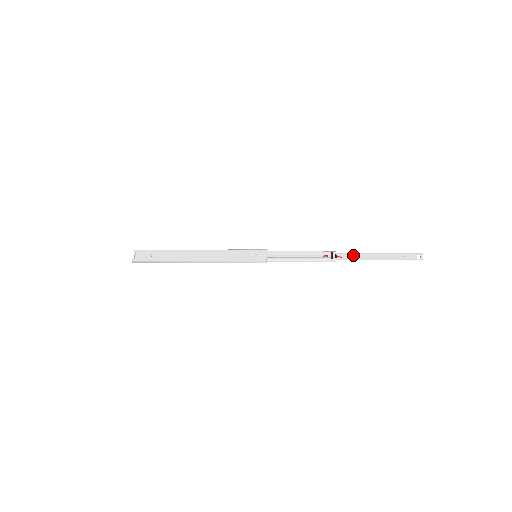
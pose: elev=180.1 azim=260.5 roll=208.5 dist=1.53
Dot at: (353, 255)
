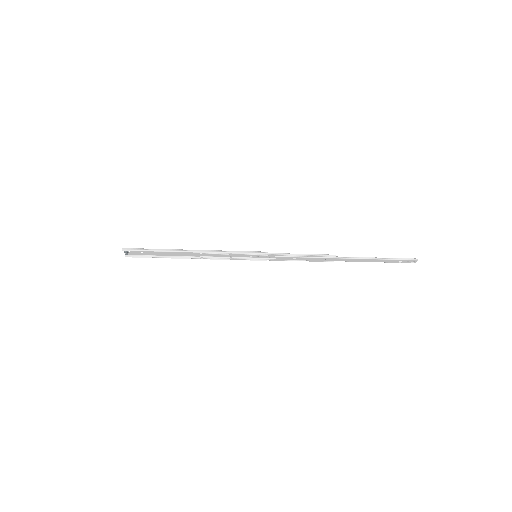
Dot at: (352, 260)
